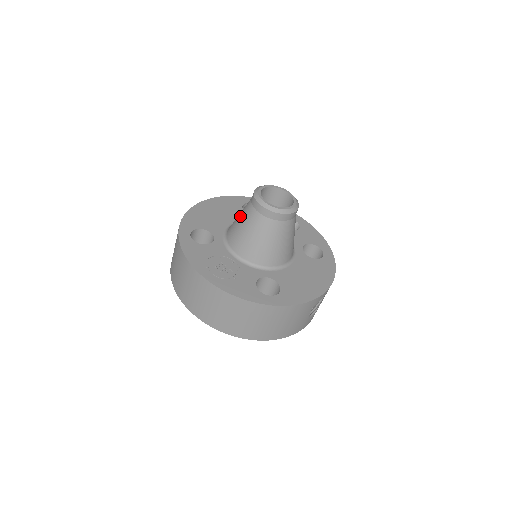
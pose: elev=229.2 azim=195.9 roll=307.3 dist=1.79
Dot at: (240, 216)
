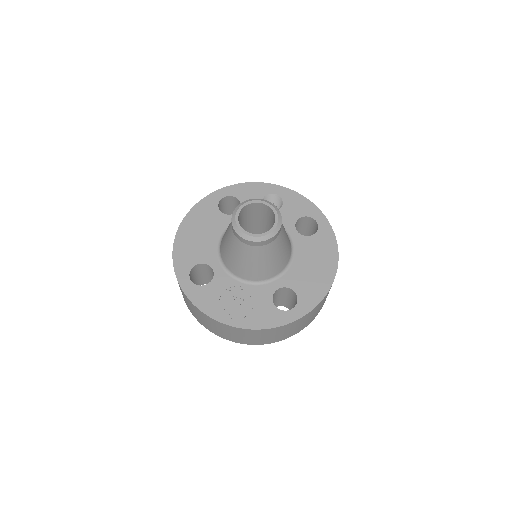
Dot at: (228, 245)
